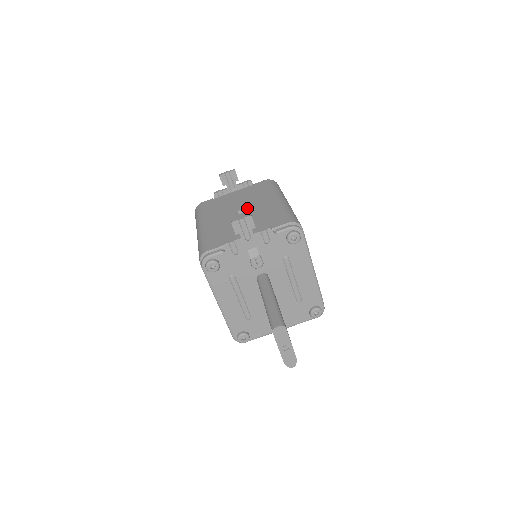
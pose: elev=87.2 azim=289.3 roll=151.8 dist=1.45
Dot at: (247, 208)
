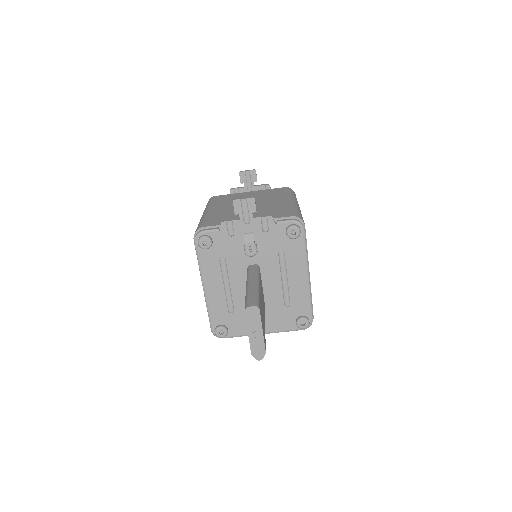
Dot at: (257, 203)
